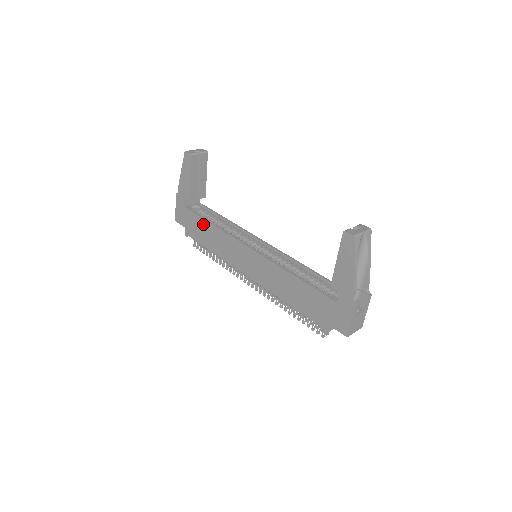
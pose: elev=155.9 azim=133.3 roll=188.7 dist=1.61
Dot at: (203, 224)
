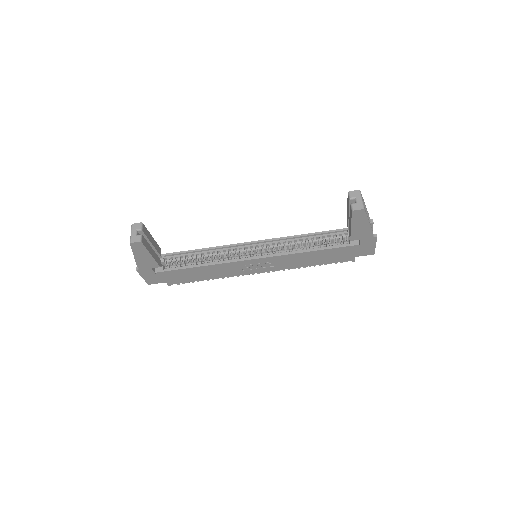
Dot at: (189, 271)
